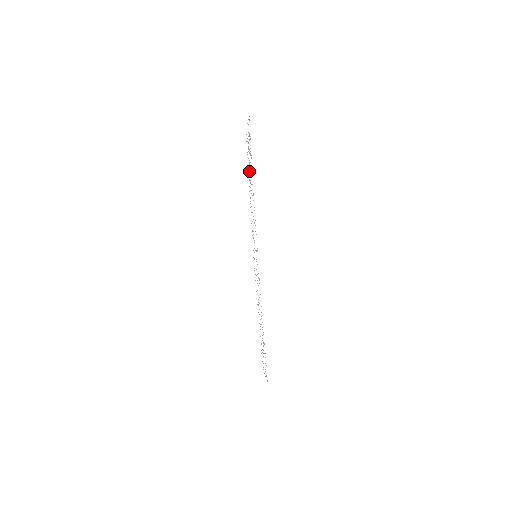
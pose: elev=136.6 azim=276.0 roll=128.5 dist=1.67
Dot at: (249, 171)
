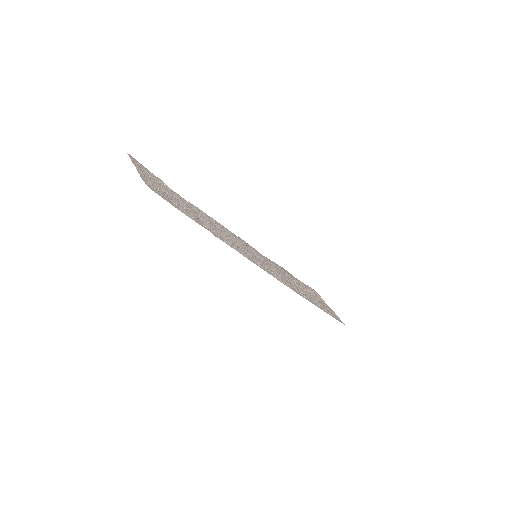
Dot at: (182, 201)
